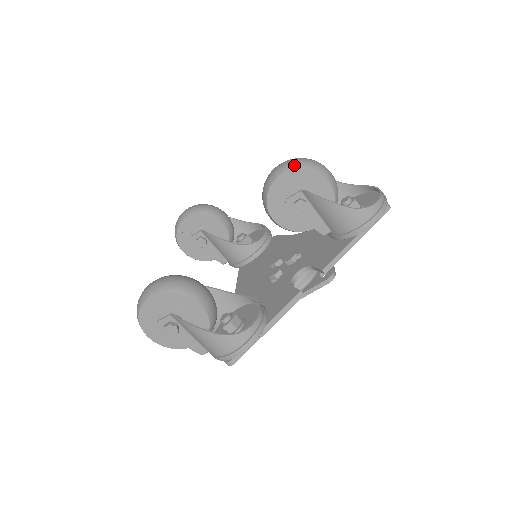
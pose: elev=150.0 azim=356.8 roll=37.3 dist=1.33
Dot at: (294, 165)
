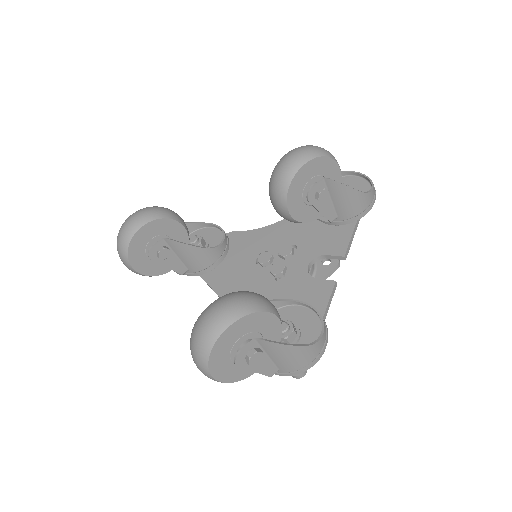
Dot at: (314, 153)
